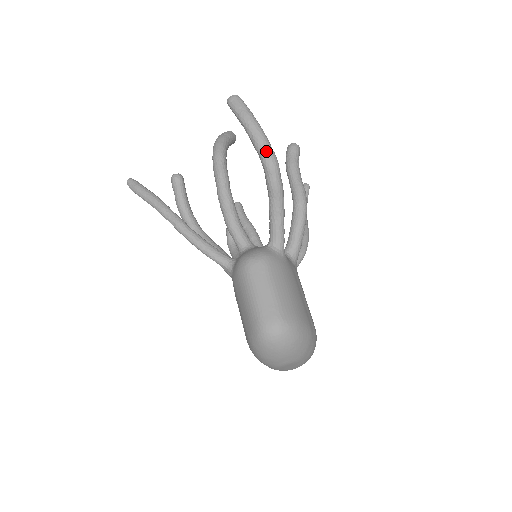
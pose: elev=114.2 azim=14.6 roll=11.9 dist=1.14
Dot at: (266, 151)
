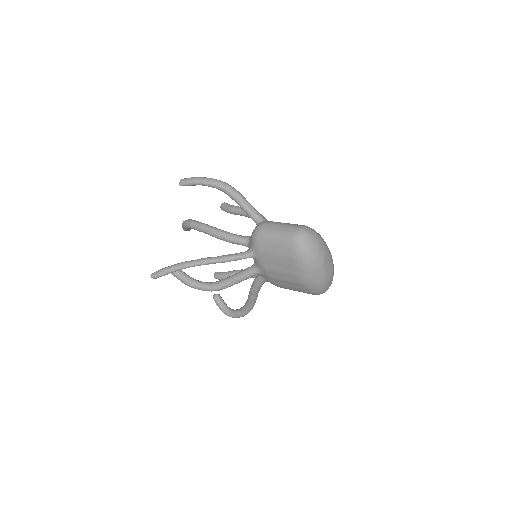
Dot at: (219, 182)
